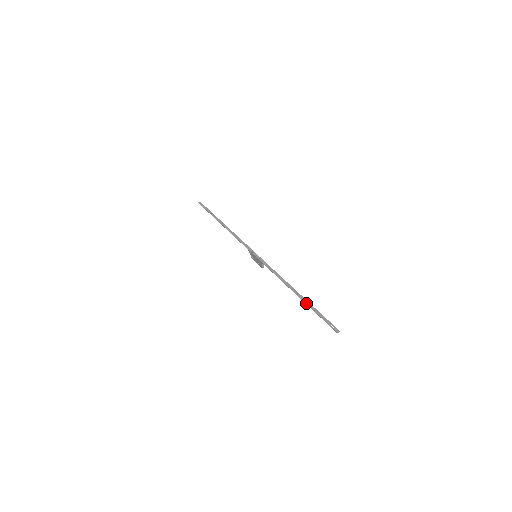
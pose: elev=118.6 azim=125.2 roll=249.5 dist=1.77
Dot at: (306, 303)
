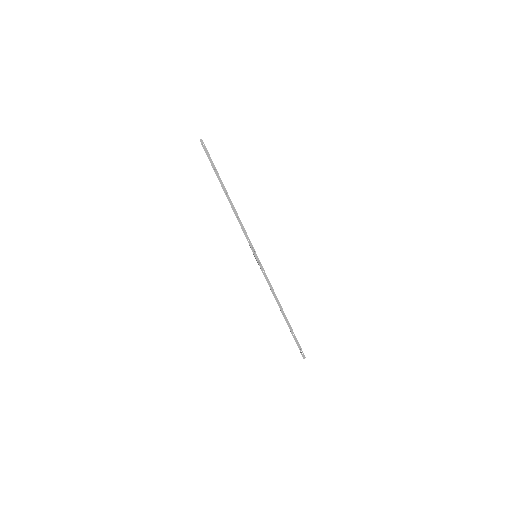
Dot at: occluded
